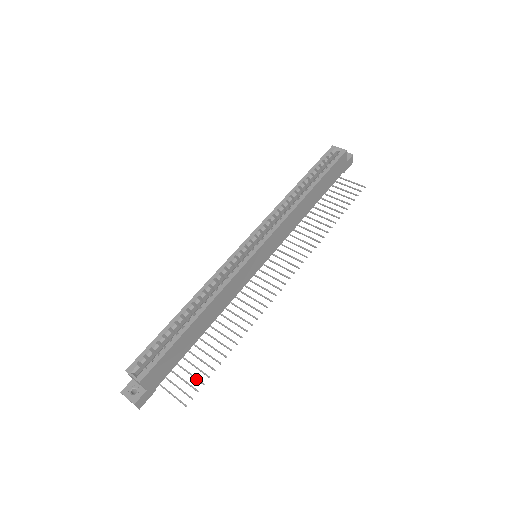
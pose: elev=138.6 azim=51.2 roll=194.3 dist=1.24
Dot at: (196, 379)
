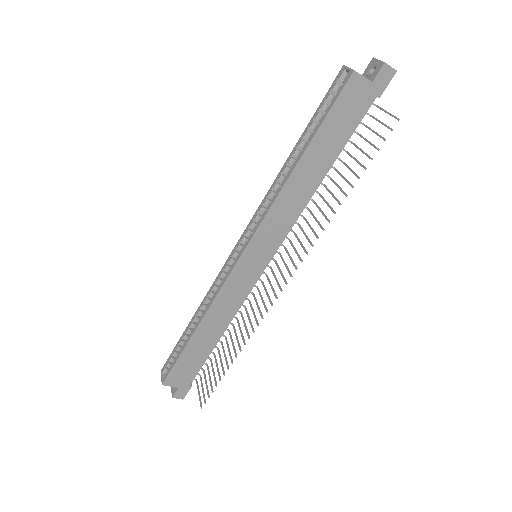
Dot at: (210, 385)
